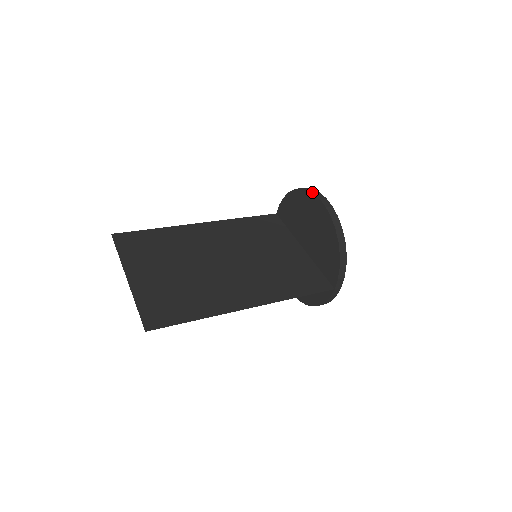
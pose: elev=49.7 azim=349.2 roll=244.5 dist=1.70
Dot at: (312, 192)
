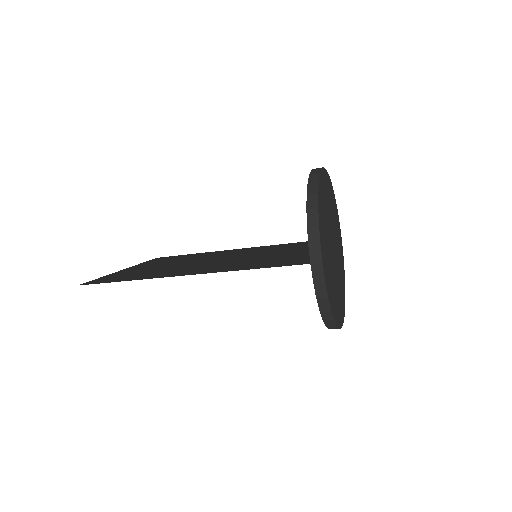
Dot at: occluded
